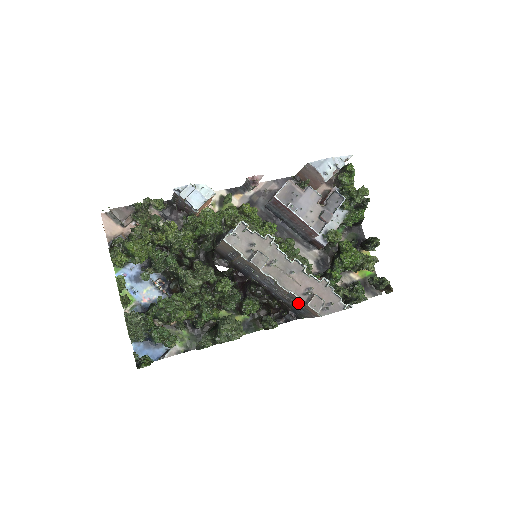
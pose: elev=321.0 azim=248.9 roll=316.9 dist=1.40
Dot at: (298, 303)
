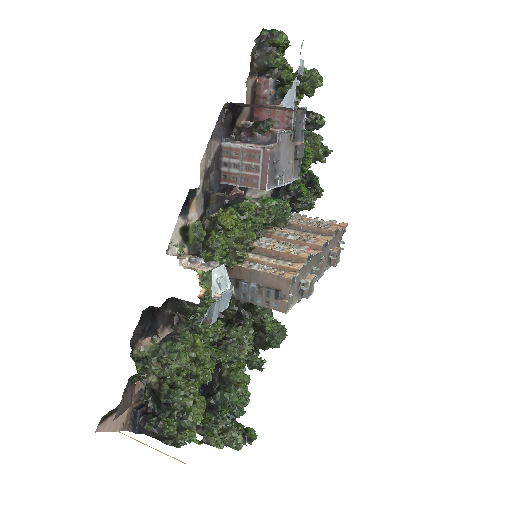
Dot at: occluded
